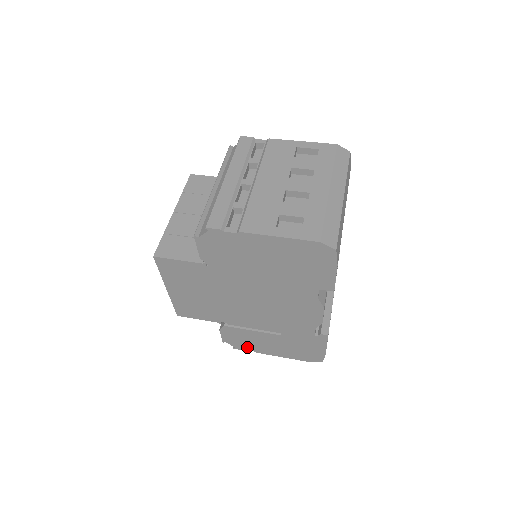
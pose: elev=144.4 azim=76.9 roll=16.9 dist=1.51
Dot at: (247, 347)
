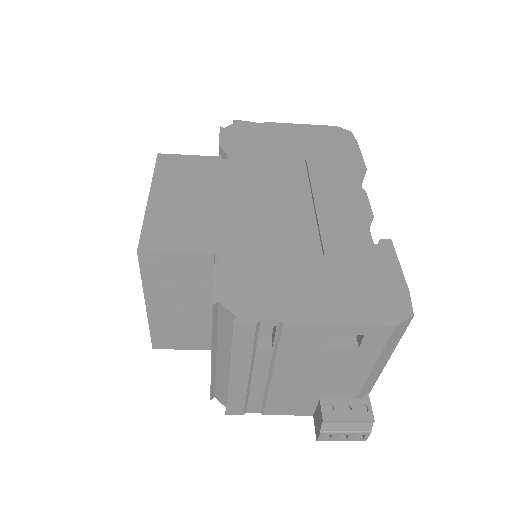
Dot at: (263, 308)
